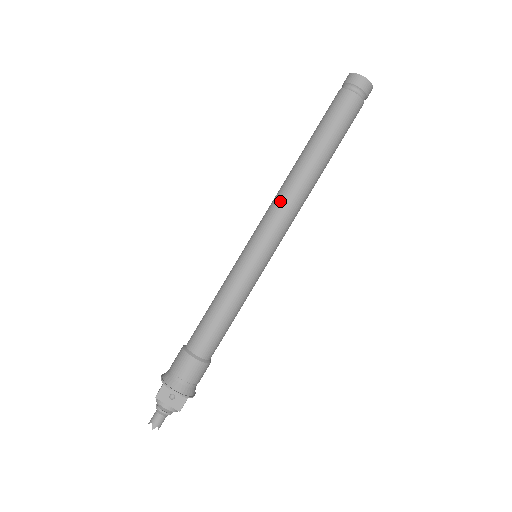
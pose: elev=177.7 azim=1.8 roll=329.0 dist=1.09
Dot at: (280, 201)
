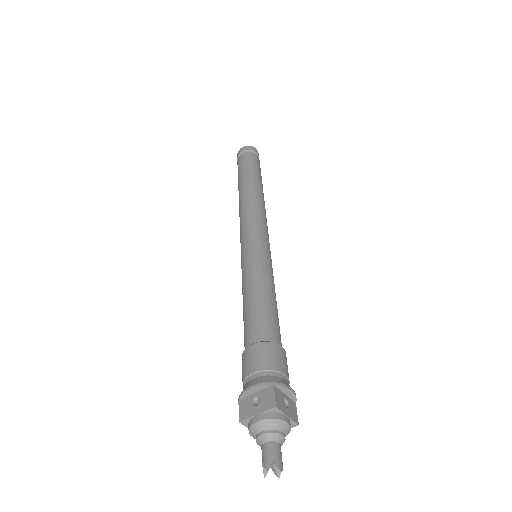
Dot at: (258, 209)
